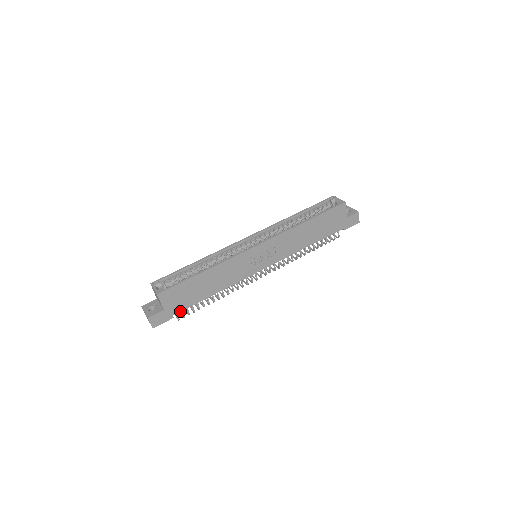
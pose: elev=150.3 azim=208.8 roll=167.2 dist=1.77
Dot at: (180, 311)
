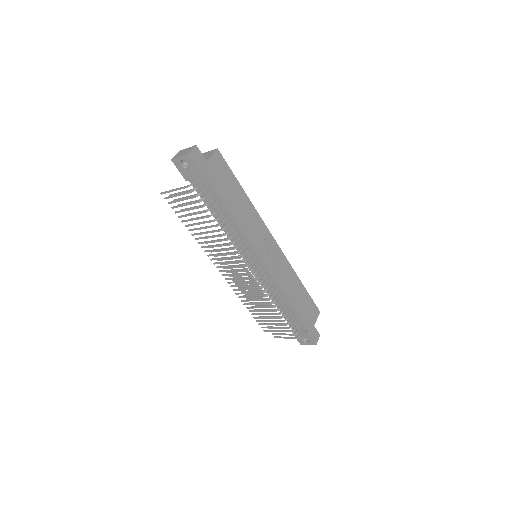
Dot at: (209, 181)
